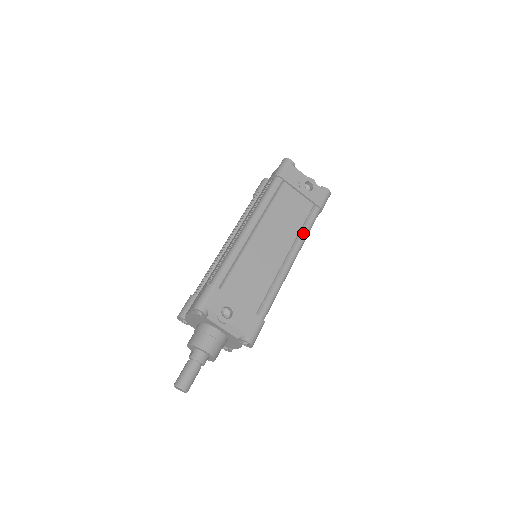
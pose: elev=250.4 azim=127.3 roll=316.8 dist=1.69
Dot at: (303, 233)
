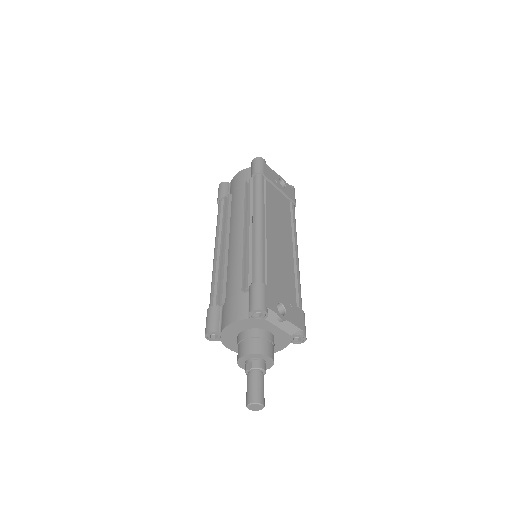
Dot at: (294, 227)
